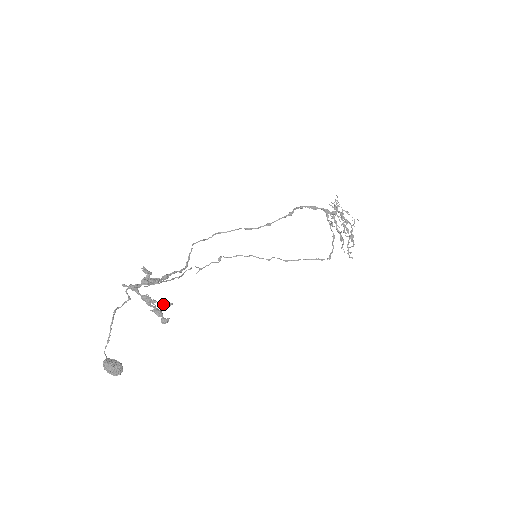
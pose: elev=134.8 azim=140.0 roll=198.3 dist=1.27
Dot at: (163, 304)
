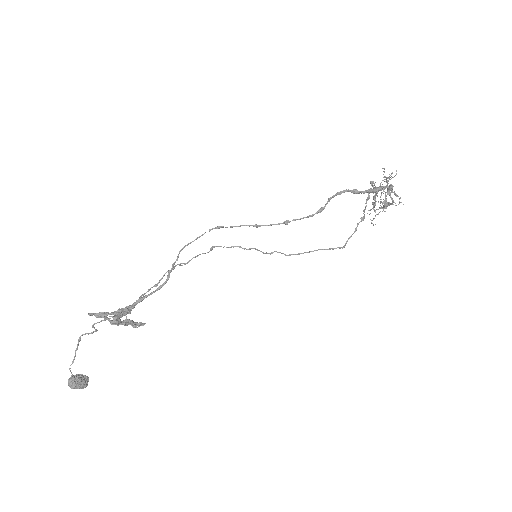
Dot at: (134, 325)
